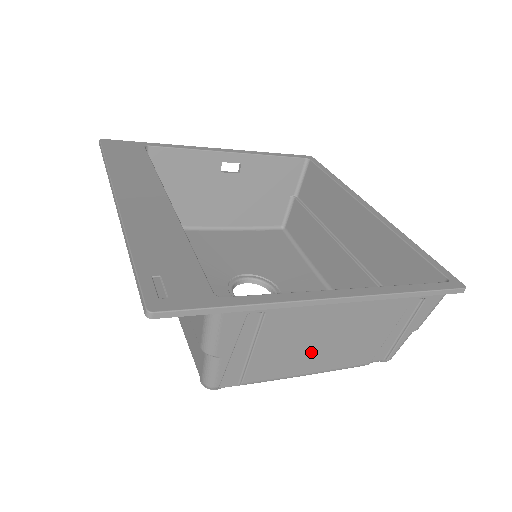
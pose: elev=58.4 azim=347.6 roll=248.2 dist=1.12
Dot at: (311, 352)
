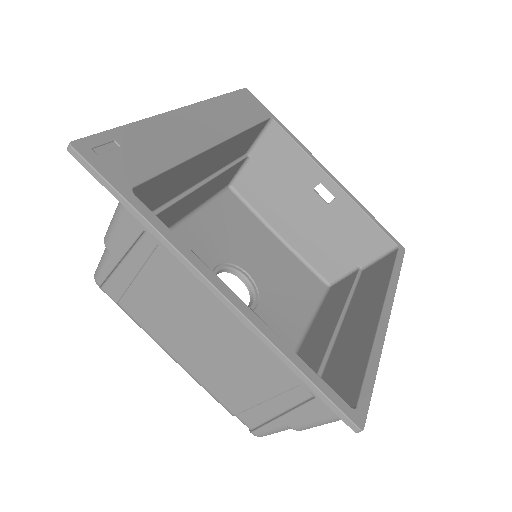
Dot at: (184, 336)
